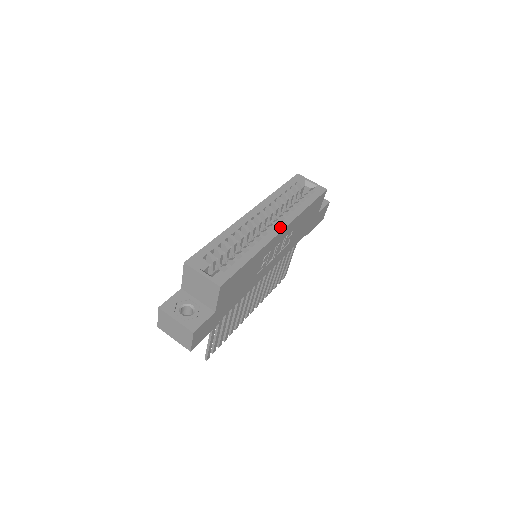
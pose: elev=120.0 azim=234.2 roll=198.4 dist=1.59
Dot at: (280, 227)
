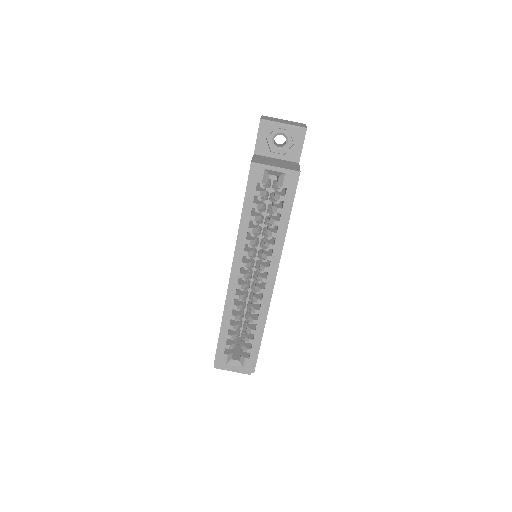
Dot at: (271, 279)
